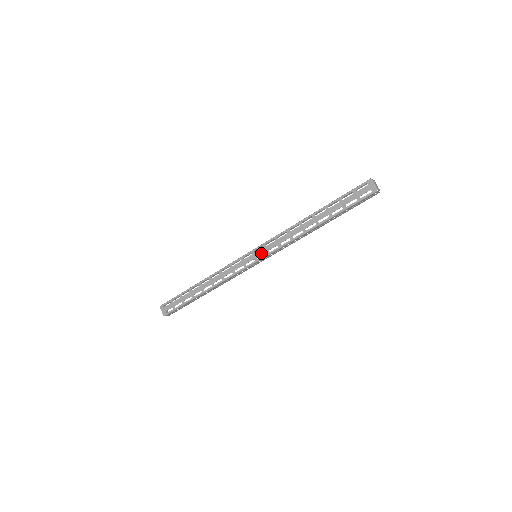
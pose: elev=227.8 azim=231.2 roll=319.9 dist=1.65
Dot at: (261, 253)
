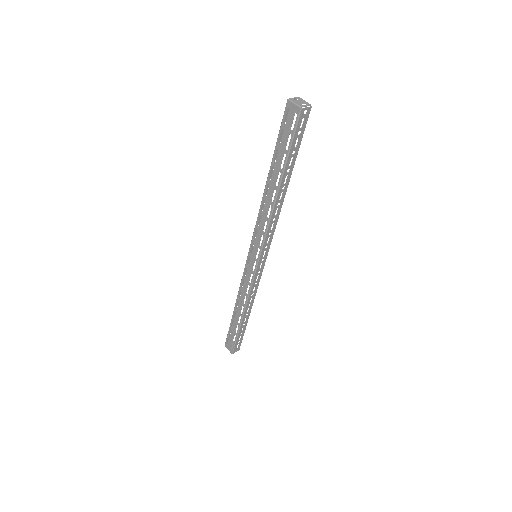
Dot at: (255, 251)
